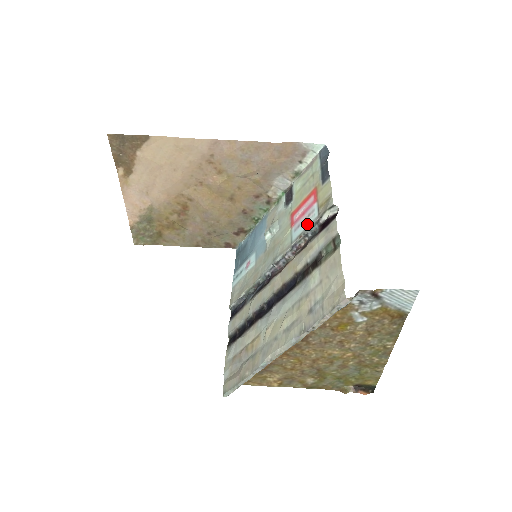
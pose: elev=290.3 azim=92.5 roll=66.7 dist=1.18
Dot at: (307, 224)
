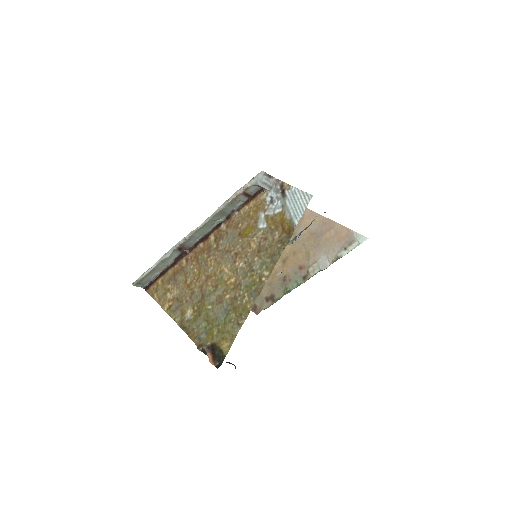
Dot at: occluded
